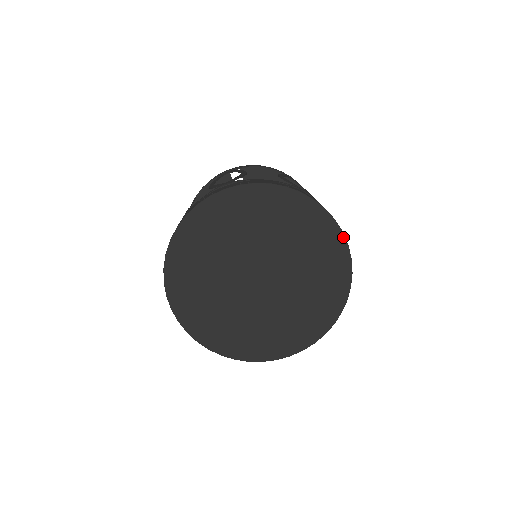
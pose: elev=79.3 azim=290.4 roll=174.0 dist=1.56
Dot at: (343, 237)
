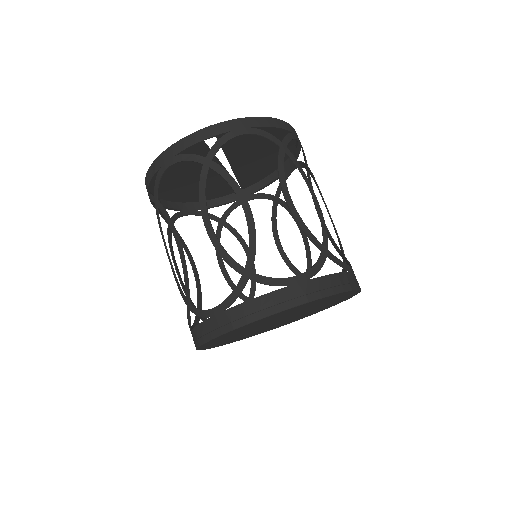
Dot at: occluded
